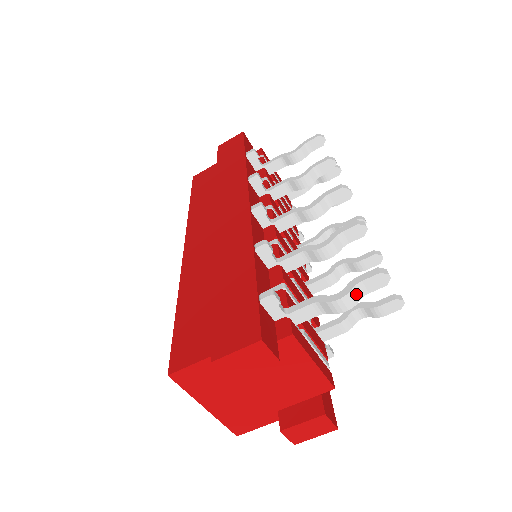
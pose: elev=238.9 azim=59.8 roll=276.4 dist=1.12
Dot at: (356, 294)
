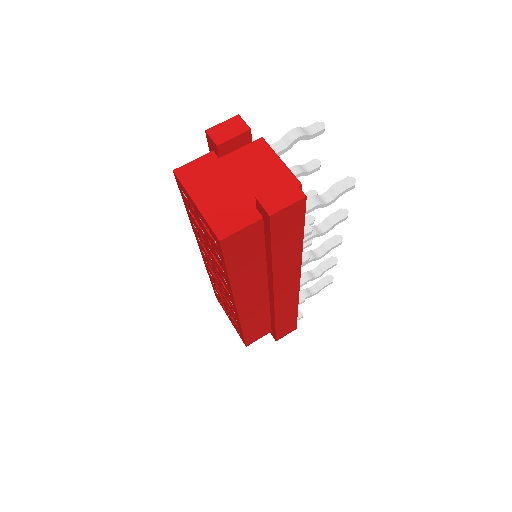
Dot at: (305, 131)
